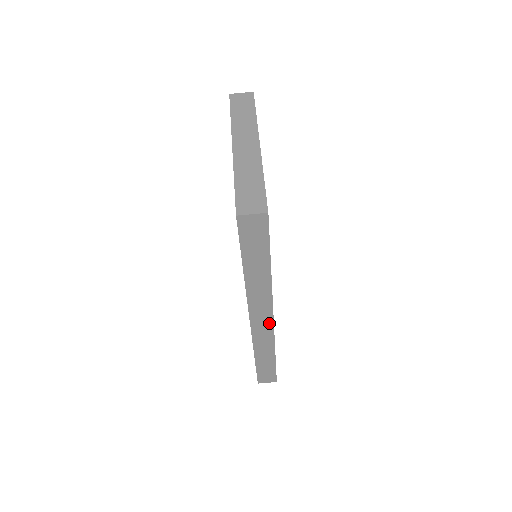
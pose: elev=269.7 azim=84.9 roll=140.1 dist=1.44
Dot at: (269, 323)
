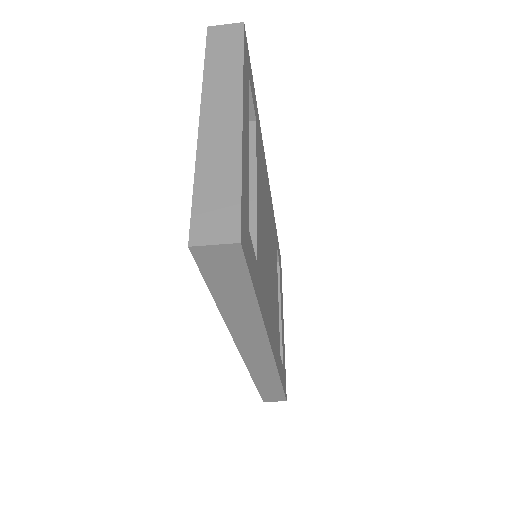
Dot at: (267, 356)
